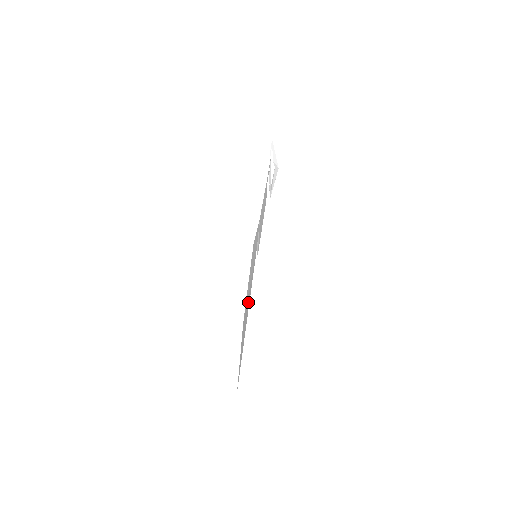
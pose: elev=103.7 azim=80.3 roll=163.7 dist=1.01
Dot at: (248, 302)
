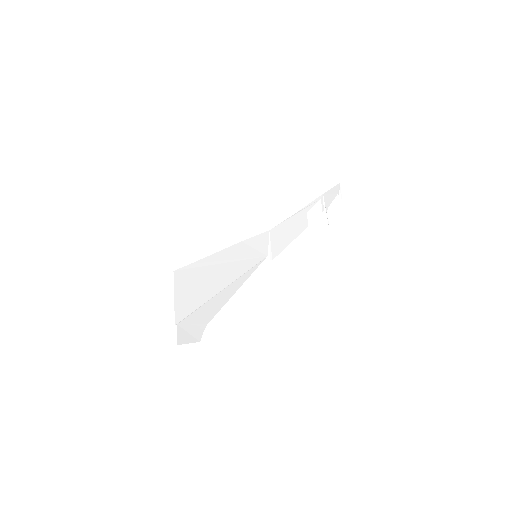
Dot at: (217, 277)
